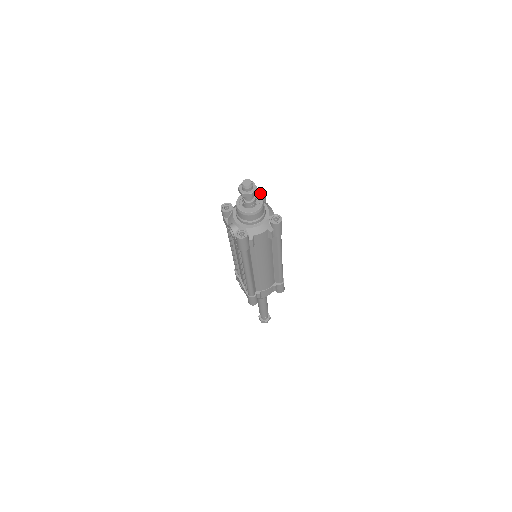
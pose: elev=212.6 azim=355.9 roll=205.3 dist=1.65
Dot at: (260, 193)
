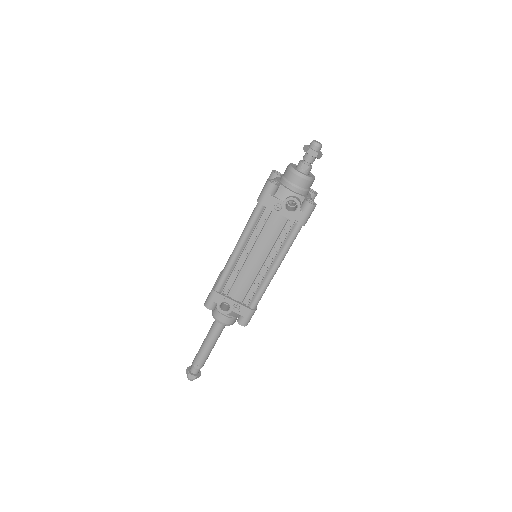
Dot at: occluded
